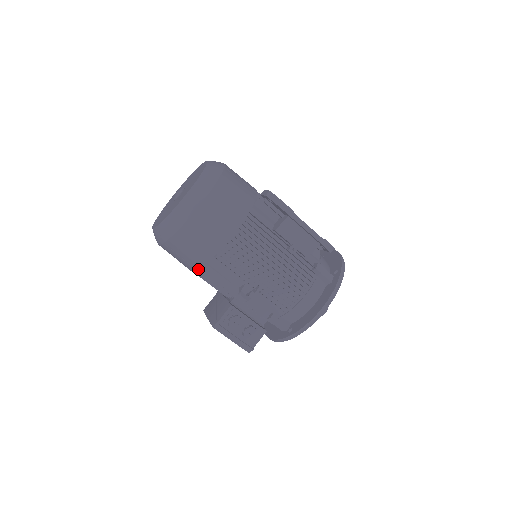
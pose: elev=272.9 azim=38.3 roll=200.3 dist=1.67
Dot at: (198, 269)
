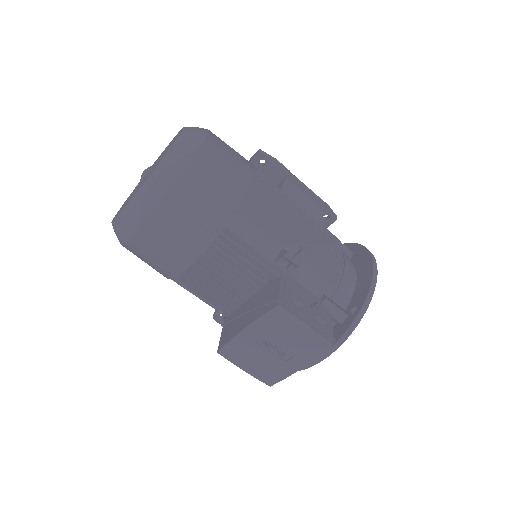
Dot at: (217, 238)
